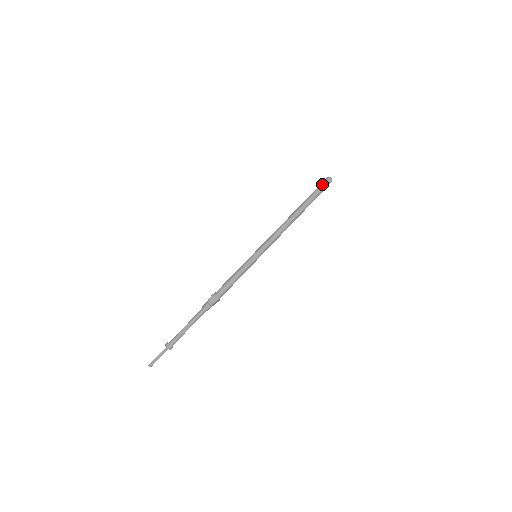
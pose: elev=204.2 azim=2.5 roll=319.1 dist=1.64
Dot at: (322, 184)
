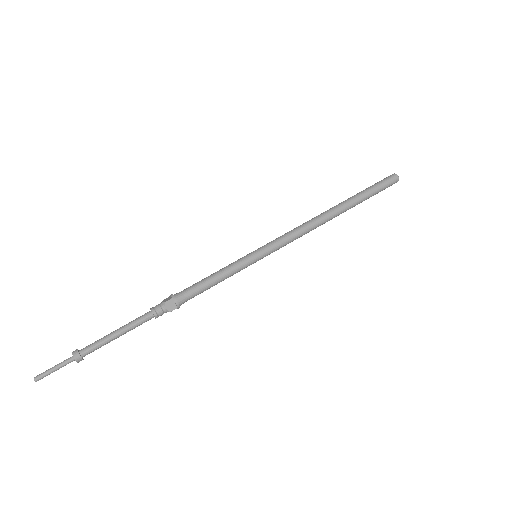
Dot at: (379, 181)
